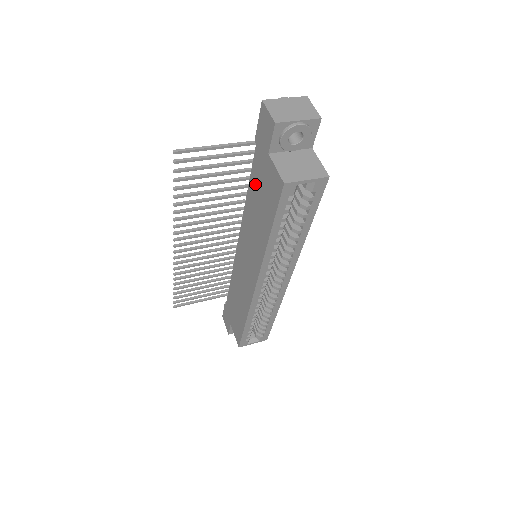
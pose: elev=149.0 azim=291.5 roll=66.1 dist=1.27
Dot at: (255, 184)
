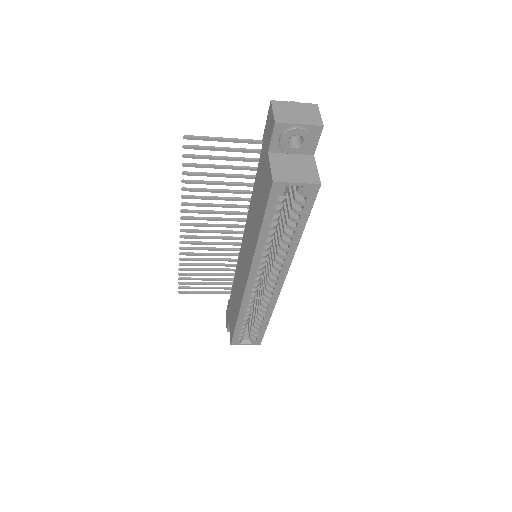
Dot at: (258, 182)
